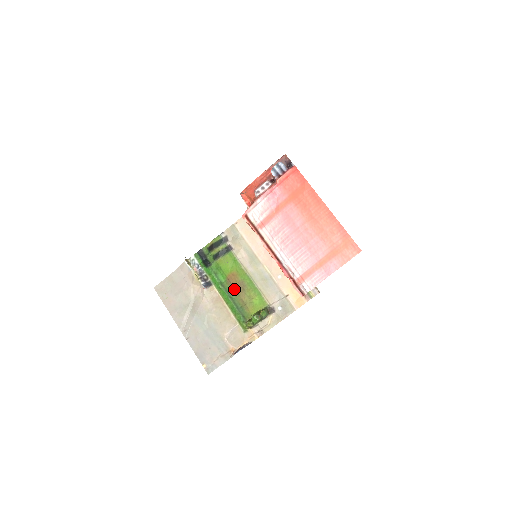
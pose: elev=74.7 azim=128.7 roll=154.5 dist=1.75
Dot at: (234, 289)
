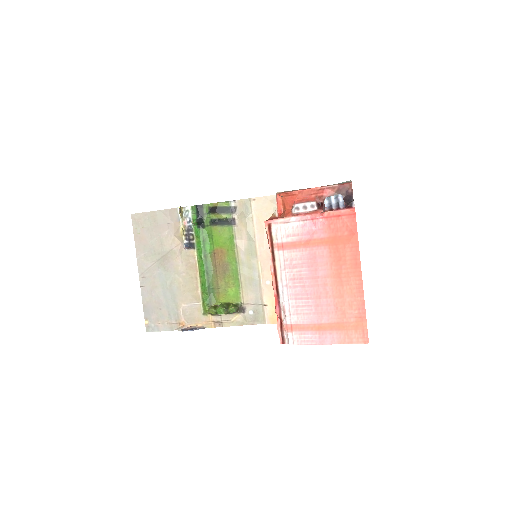
Dot at: (215, 266)
